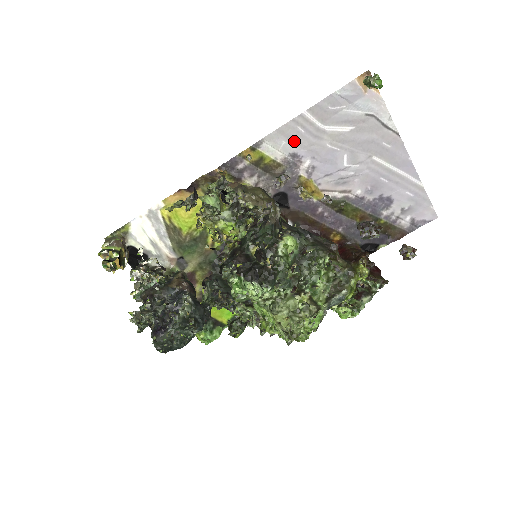
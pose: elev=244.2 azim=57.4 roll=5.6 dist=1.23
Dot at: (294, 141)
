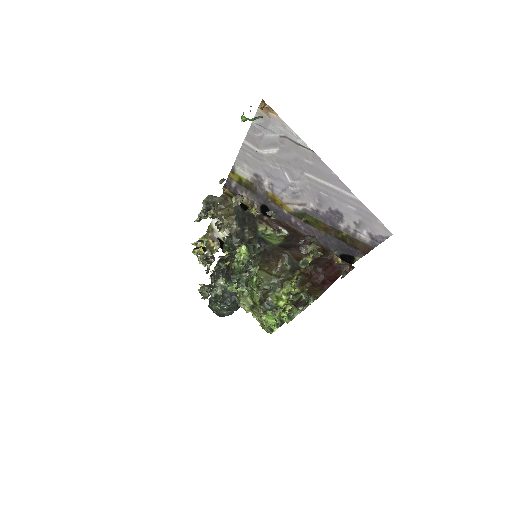
Dot at: (250, 164)
